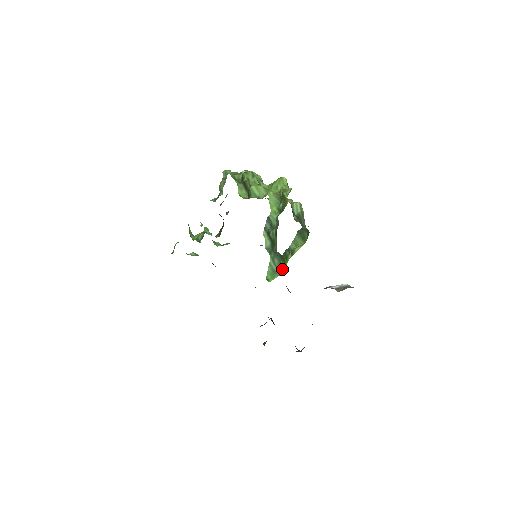
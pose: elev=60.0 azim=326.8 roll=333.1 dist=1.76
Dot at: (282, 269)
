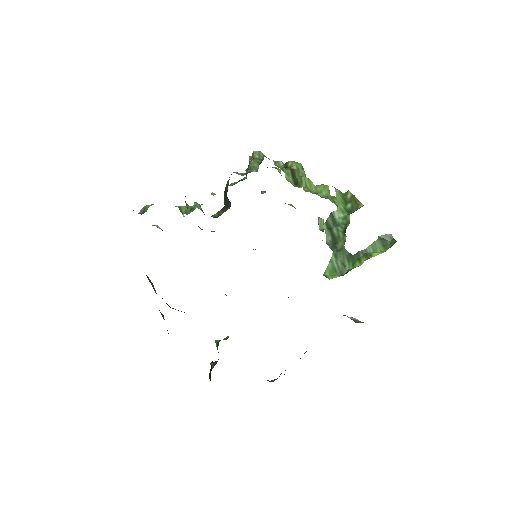
Dot at: (345, 270)
